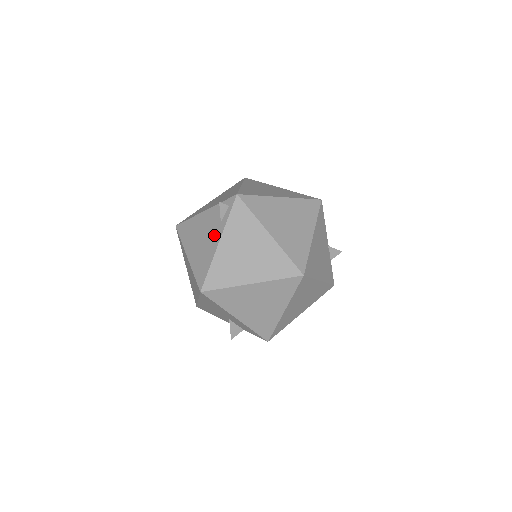
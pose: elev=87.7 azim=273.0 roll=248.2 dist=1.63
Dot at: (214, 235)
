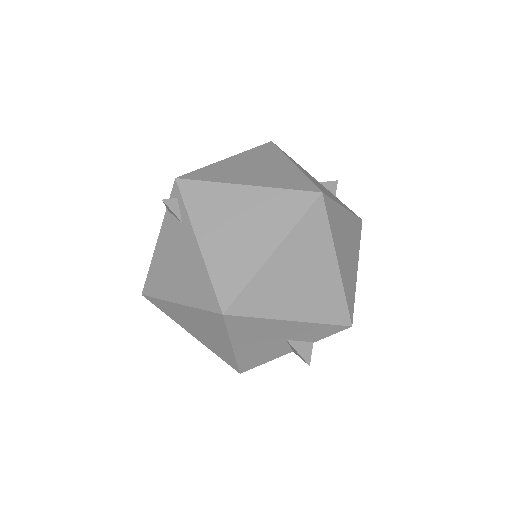
Dot at: (186, 243)
